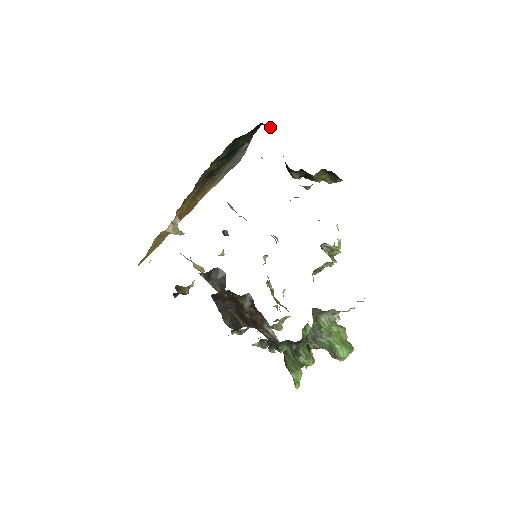
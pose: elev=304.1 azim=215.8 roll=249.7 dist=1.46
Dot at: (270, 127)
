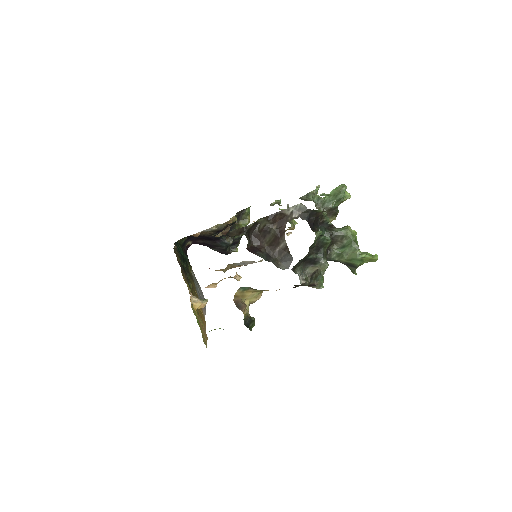
Dot at: occluded
